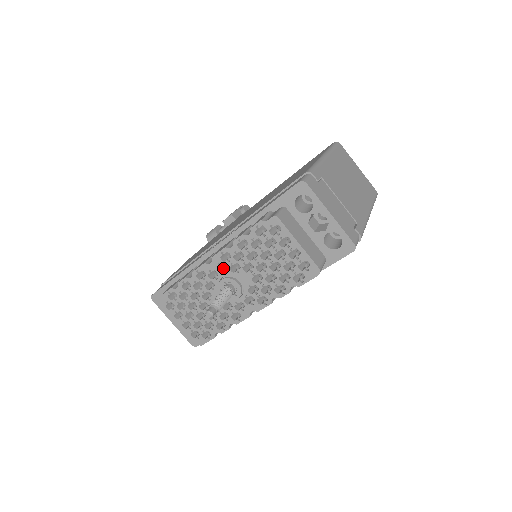
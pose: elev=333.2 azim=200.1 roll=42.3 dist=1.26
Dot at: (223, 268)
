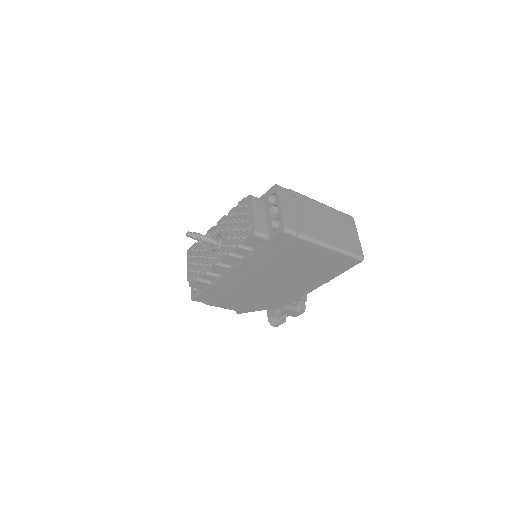
Dot at: occluded
